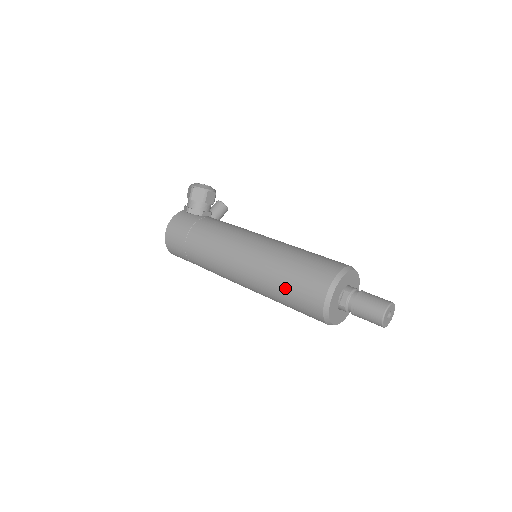
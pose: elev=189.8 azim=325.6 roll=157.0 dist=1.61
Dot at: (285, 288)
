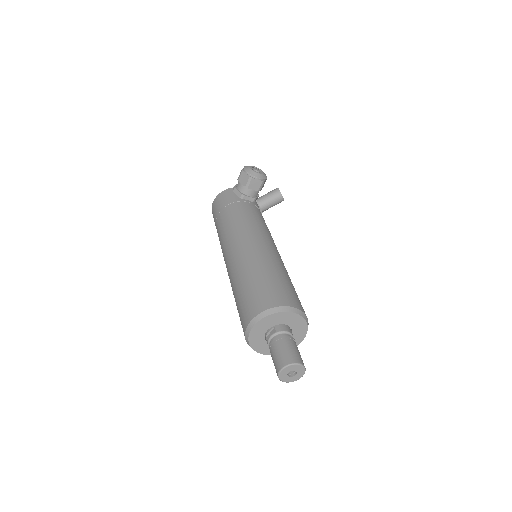
Dot at: (237, 298)
